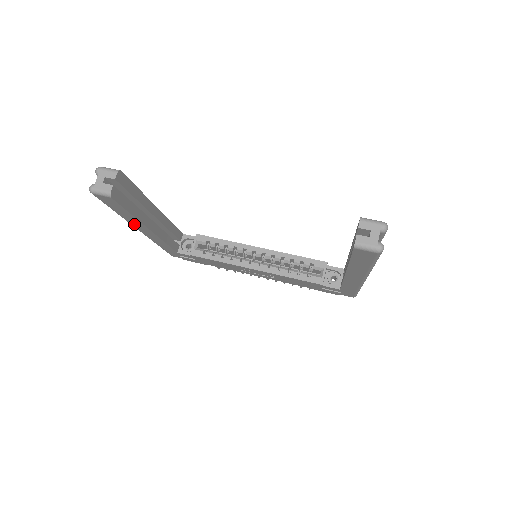
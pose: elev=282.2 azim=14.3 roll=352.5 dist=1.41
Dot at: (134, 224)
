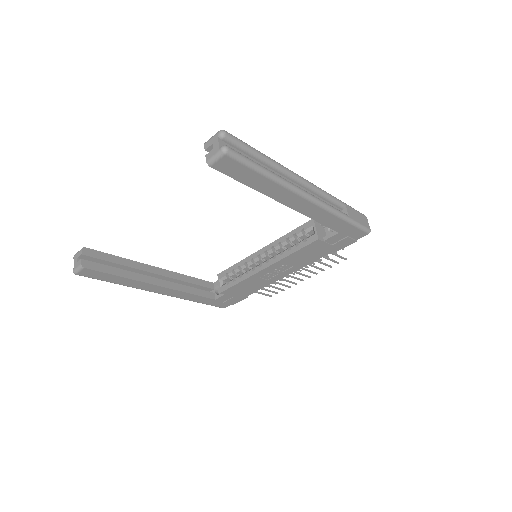
Dot at: (142, 288)
